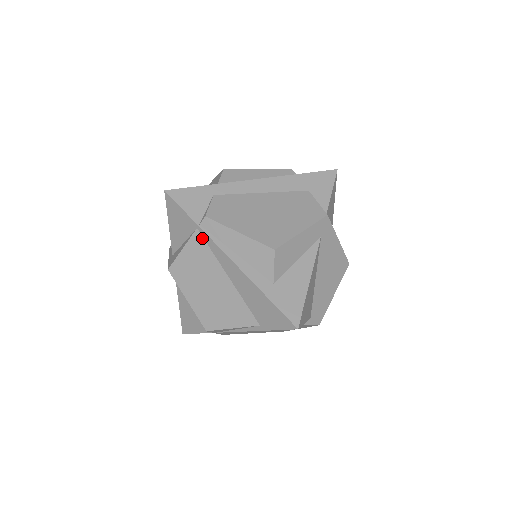
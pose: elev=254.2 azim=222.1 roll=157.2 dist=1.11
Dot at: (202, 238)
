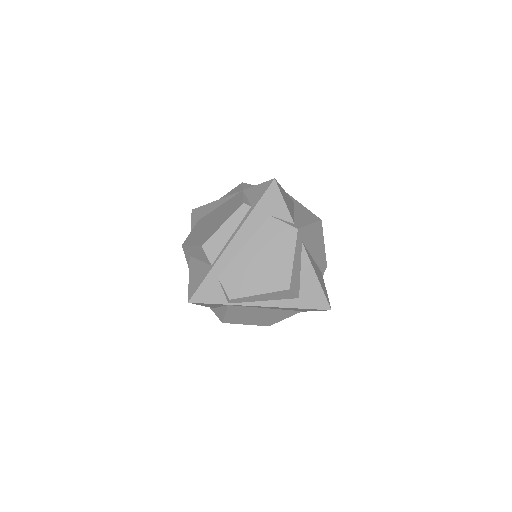
Dot at: (235, 306)
